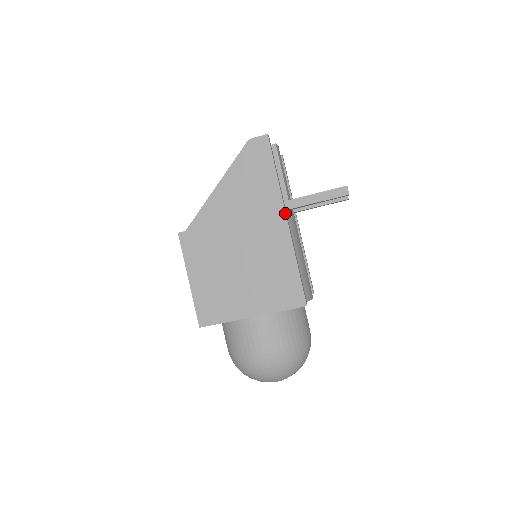
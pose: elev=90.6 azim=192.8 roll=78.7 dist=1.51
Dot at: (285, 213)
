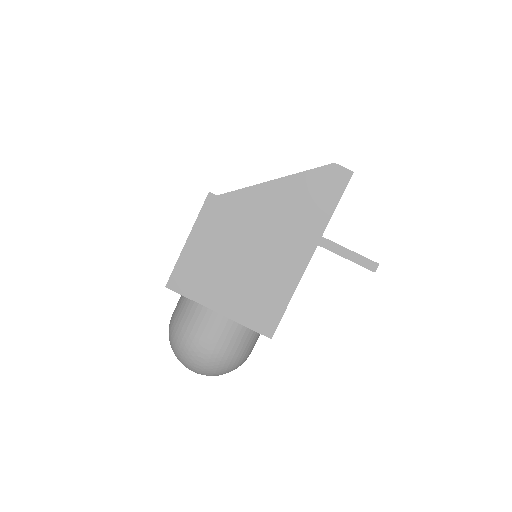
Dot at: (314, 250)
